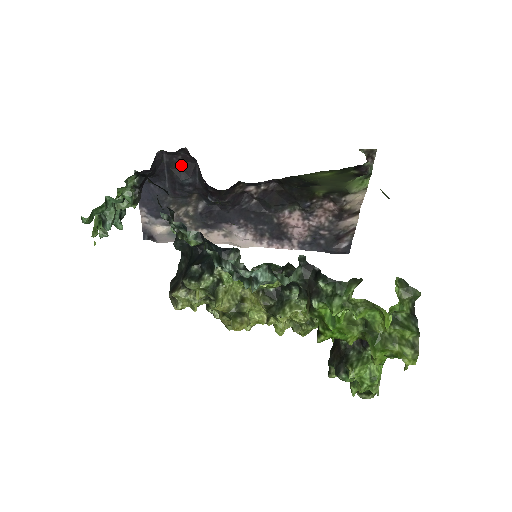
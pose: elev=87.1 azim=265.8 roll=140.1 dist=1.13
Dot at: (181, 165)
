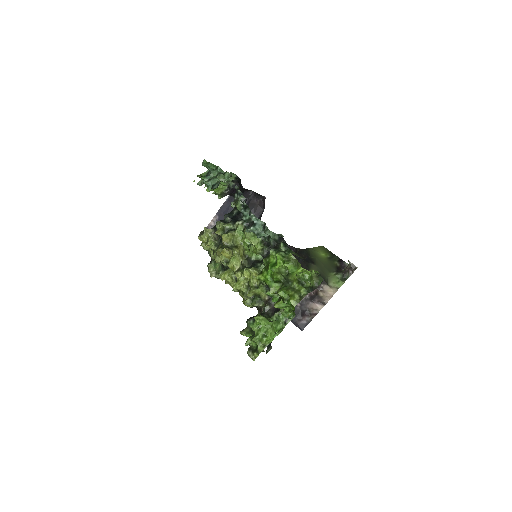
Dot at: (256, 205)
